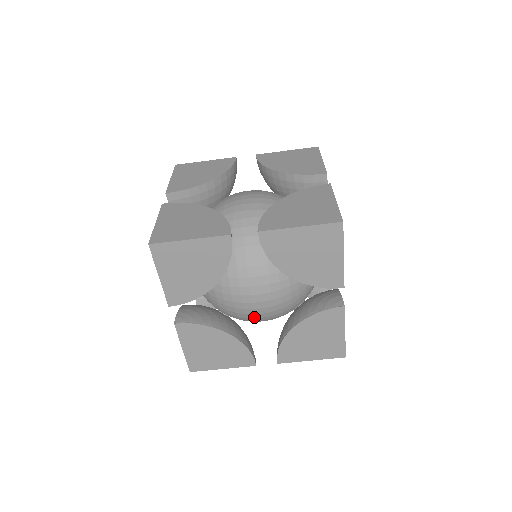
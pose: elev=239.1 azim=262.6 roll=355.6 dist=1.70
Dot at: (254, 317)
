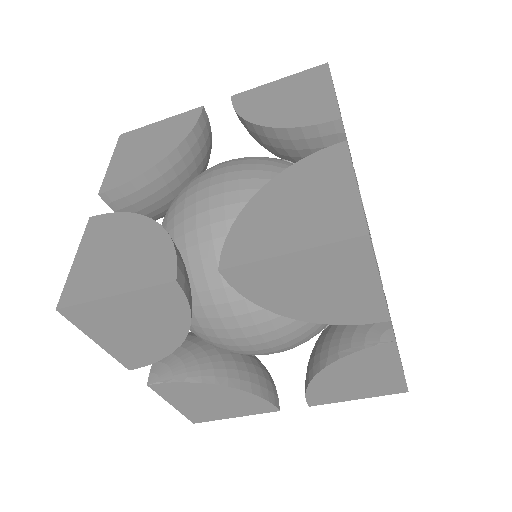
Dot at: (262, 354)
